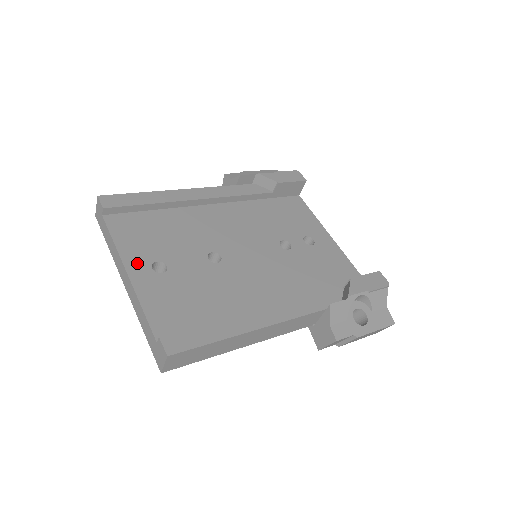
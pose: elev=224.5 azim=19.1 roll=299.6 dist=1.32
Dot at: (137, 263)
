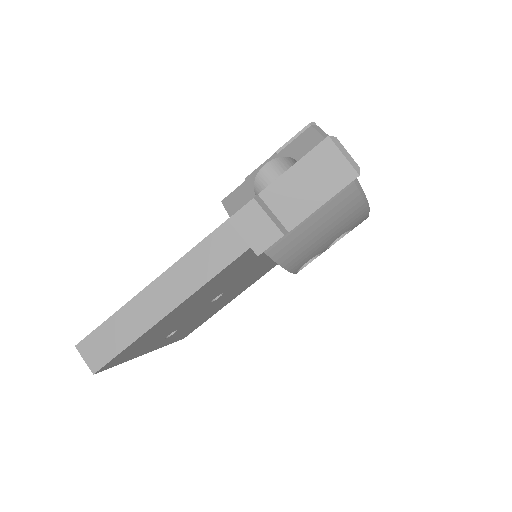
Dot at: occluded
